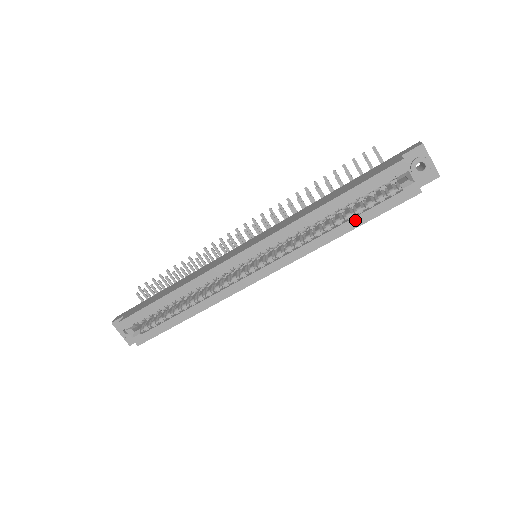
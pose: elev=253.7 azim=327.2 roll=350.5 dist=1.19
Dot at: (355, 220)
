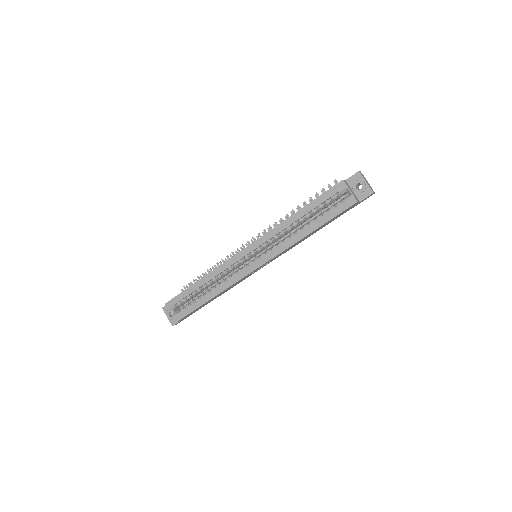
Dot at: (315, 224)
